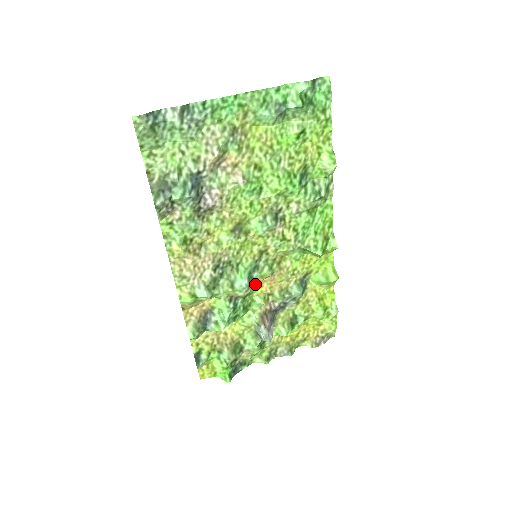
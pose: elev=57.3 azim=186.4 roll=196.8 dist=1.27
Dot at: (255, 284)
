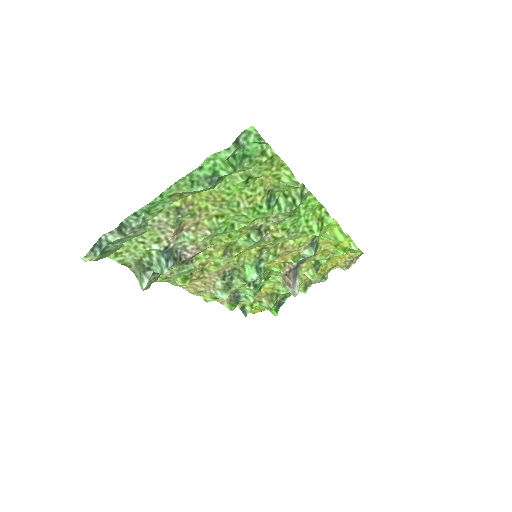
Dot at: (267, 264)
